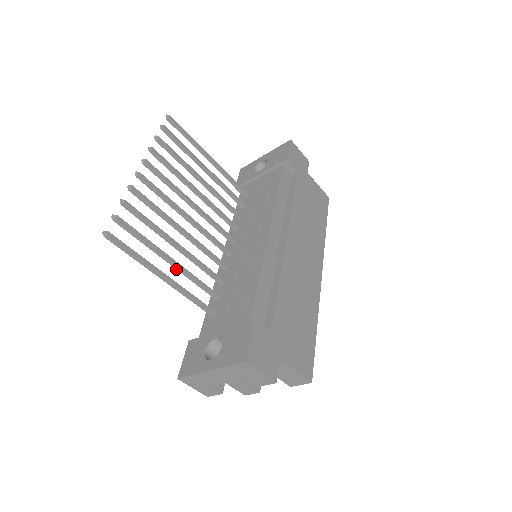
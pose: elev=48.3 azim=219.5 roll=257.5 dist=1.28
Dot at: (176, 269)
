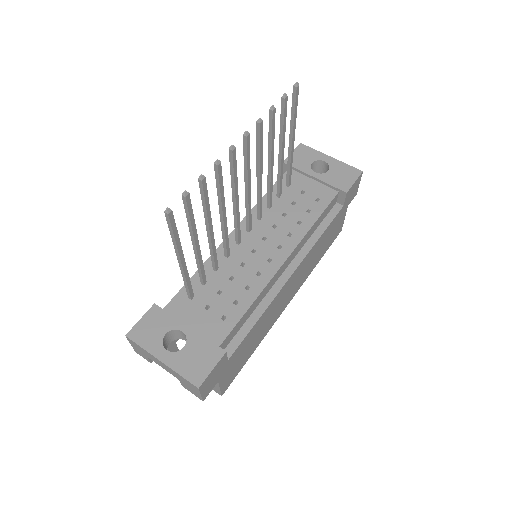
Dot at: (194, 251)
